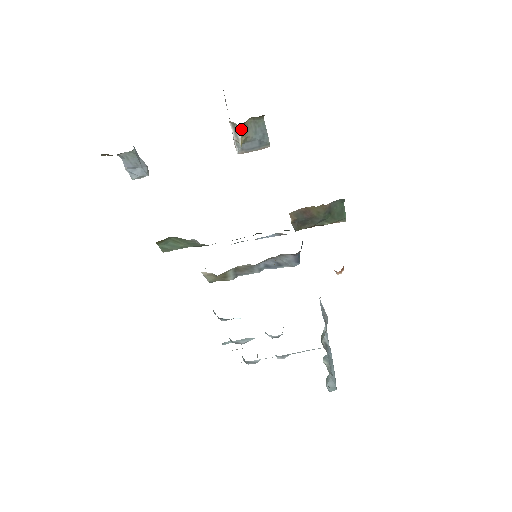
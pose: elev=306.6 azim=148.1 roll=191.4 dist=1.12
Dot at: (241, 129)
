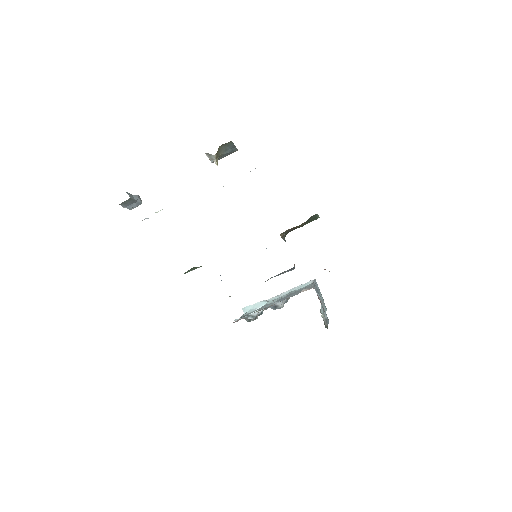
Dot at: (215, 155)
